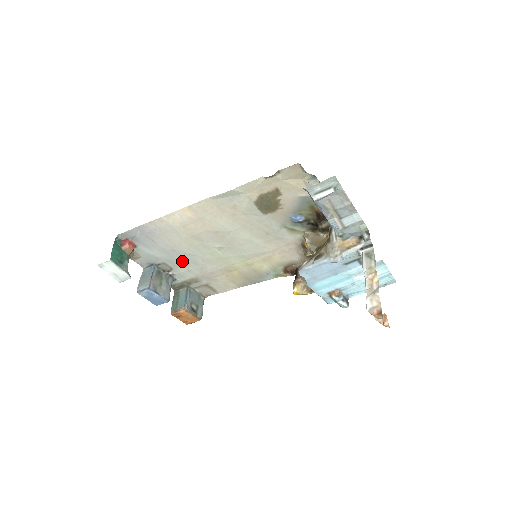
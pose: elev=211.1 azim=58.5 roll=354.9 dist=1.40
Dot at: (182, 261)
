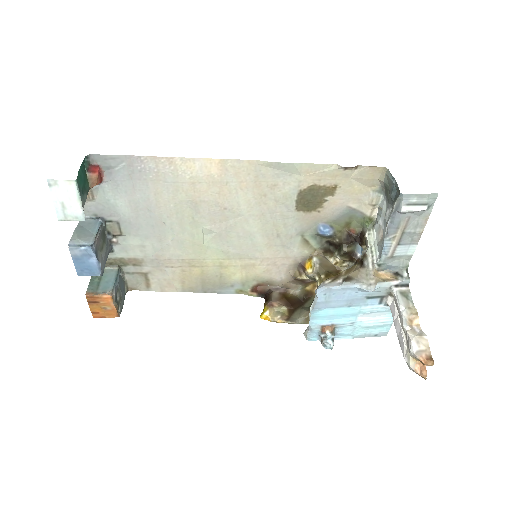
Dot at: (145, 229)
